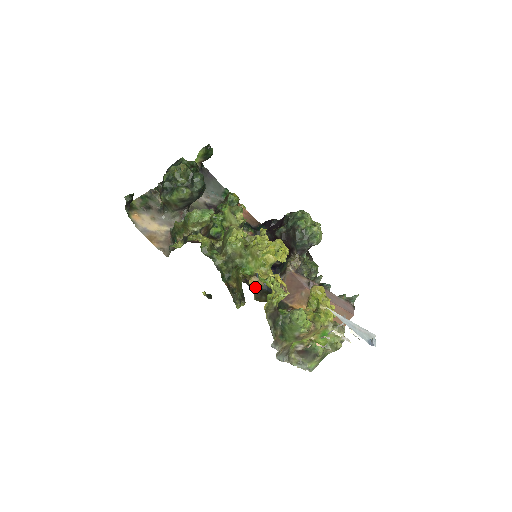
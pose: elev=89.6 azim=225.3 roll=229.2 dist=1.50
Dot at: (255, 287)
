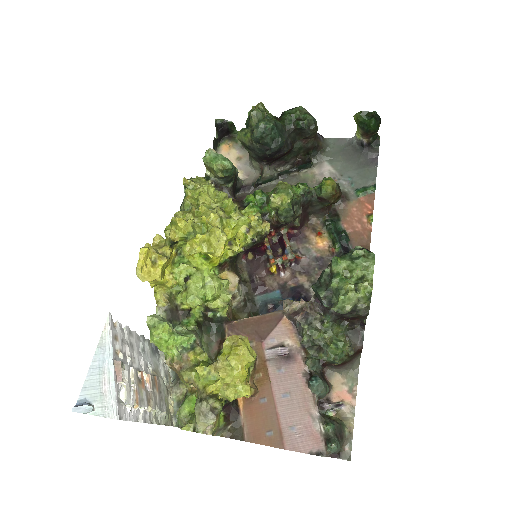
Dot at: (249, 297)
